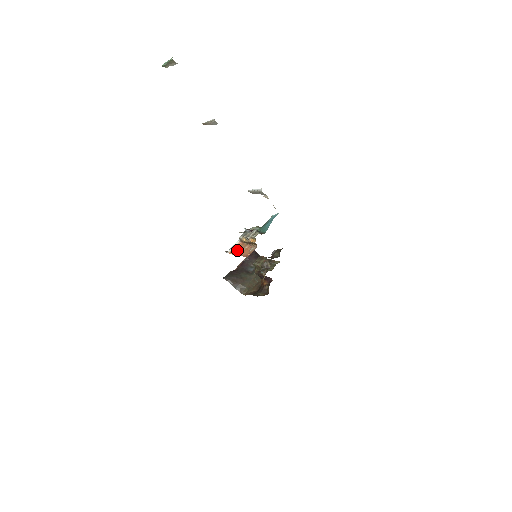
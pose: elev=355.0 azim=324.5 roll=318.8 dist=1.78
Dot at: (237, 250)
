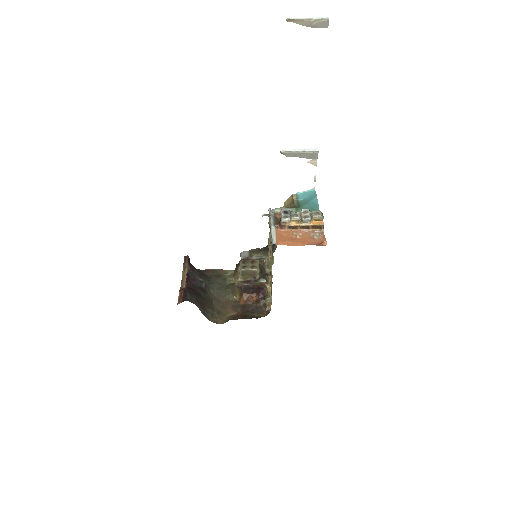
Dot at: (288, 239)
